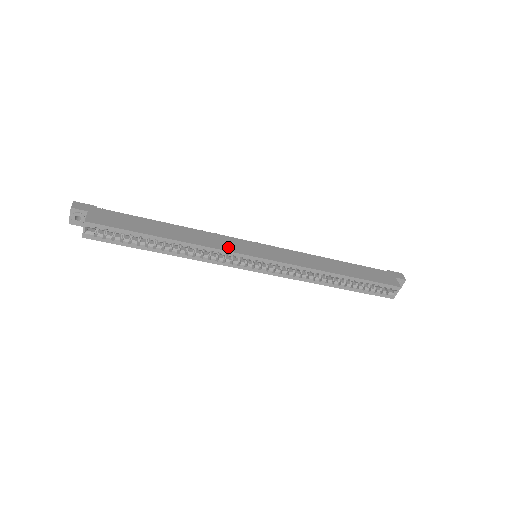
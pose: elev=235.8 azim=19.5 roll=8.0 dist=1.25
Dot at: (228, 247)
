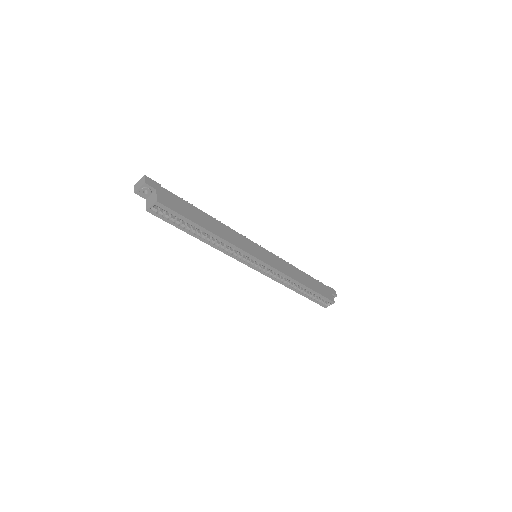
Dot at: (244, 247)
